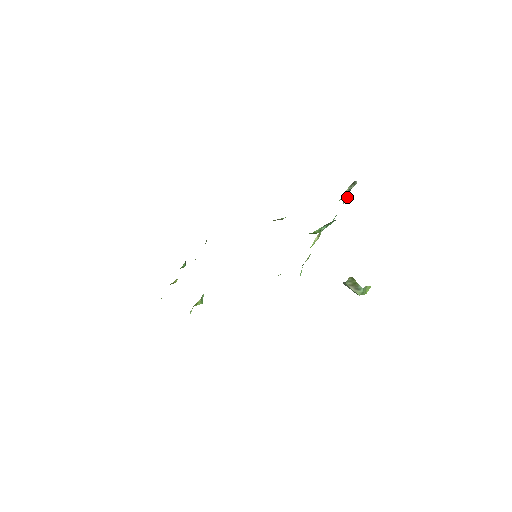
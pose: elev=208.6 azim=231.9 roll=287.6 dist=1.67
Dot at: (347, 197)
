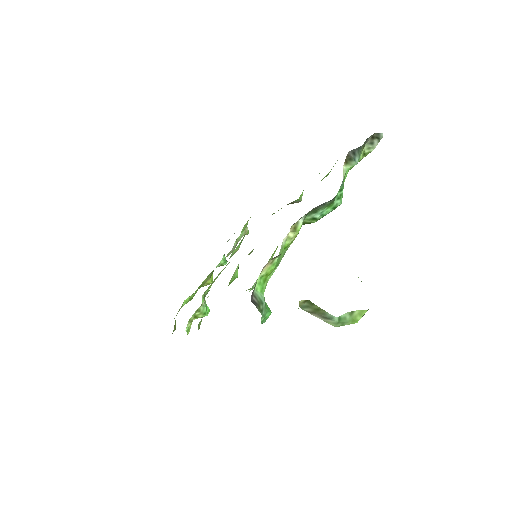
Dot at: (352, 163)
